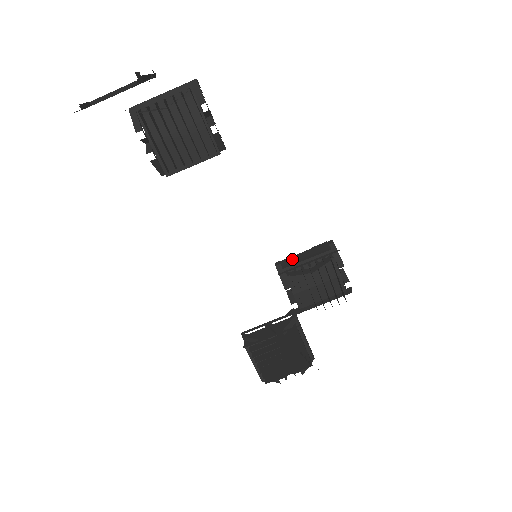
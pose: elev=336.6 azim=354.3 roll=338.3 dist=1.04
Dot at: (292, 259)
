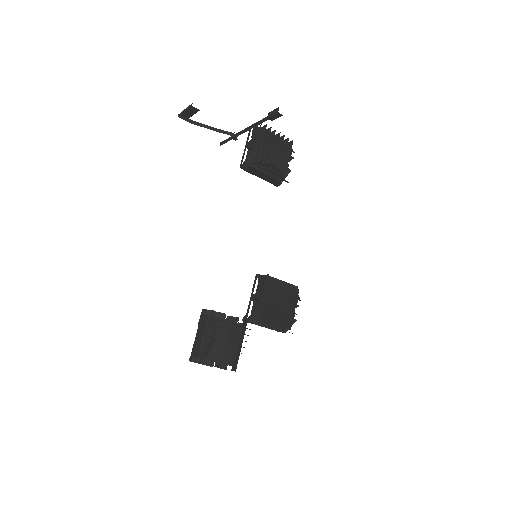
Dot at: occluded
